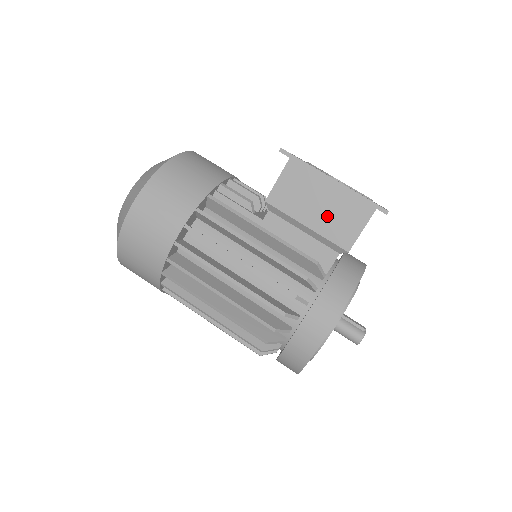
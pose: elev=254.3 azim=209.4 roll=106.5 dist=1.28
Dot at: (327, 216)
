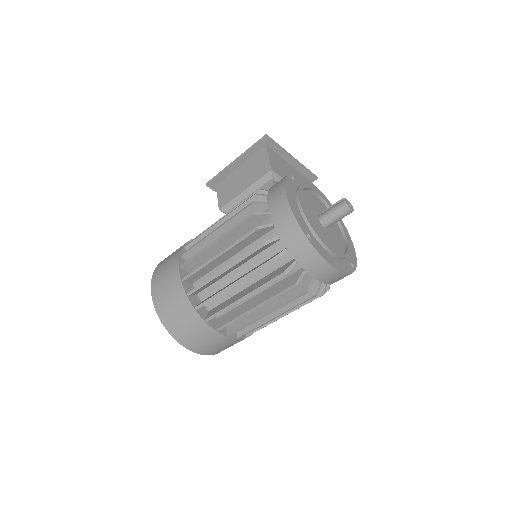
Dot at: (249, 175)
